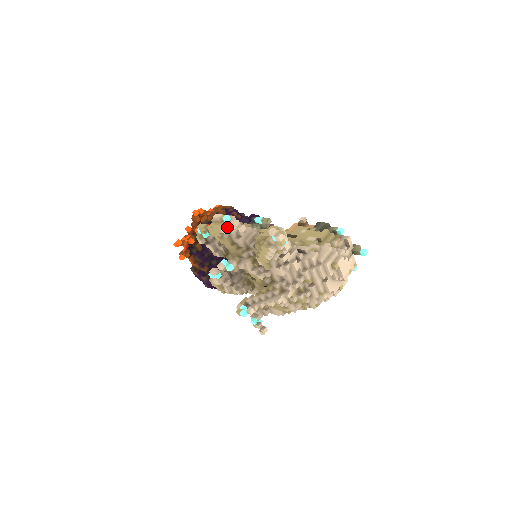
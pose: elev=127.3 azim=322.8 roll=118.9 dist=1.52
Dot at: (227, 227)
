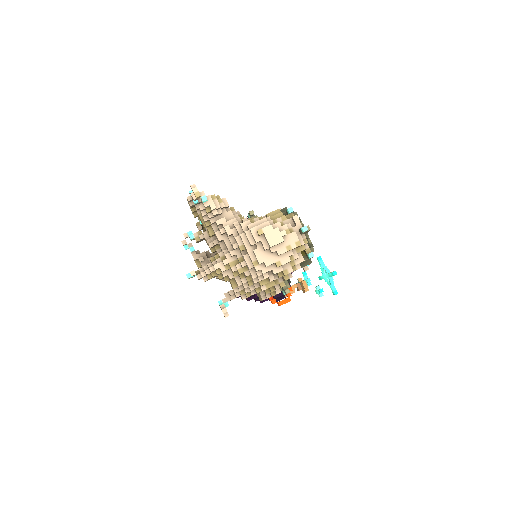
Dot at: (189, 199)
